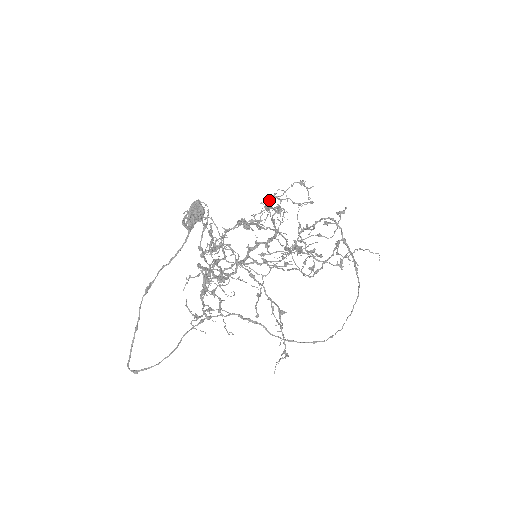
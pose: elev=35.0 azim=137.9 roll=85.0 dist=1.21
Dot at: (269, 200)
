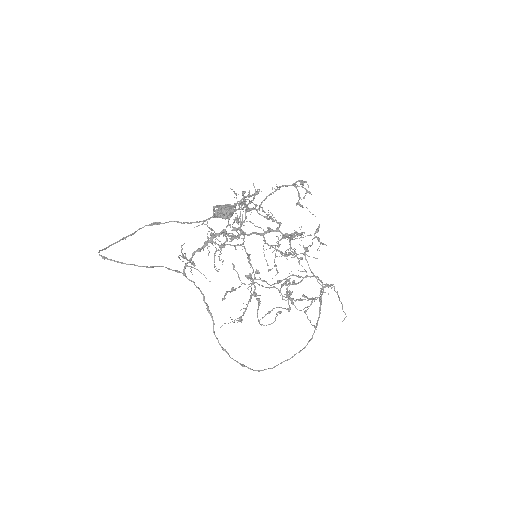
Dot at: occluded
